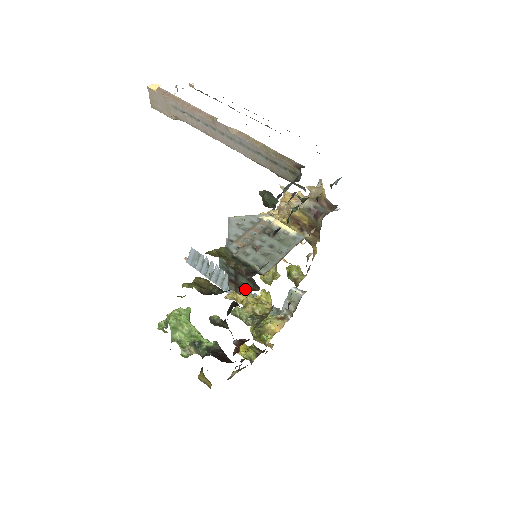
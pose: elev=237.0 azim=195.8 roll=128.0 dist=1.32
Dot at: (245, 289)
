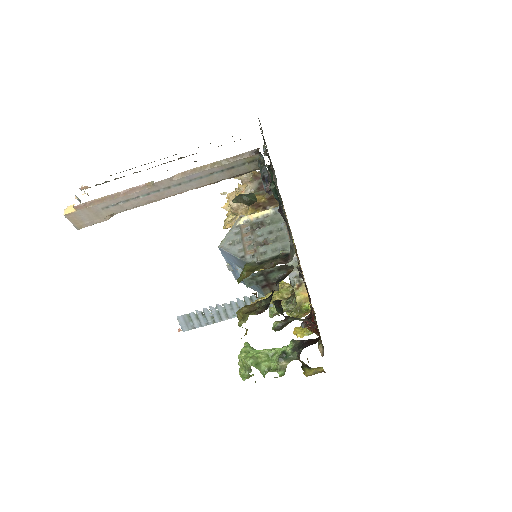
Dot at: (284, 278)
